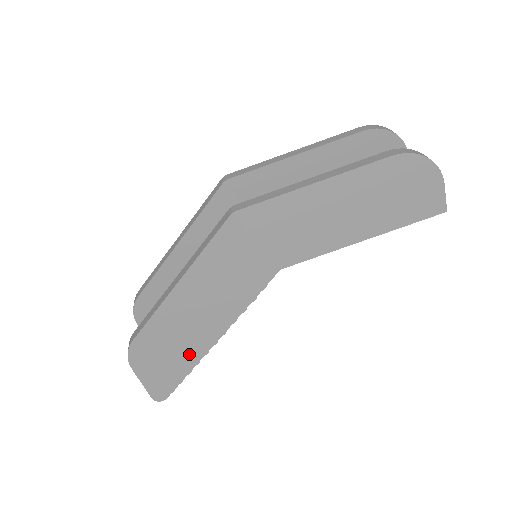
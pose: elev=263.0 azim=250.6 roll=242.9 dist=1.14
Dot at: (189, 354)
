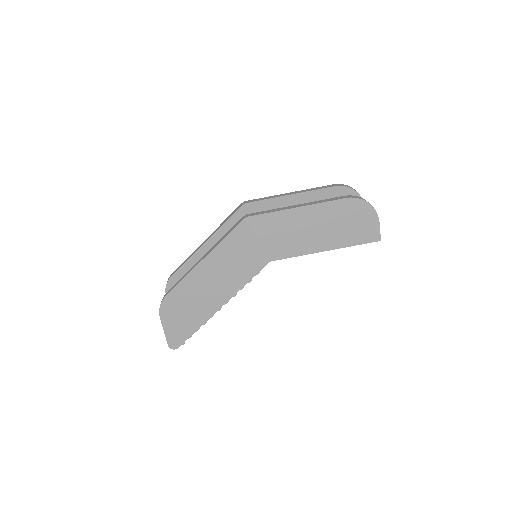
Dot at: (200, 314)
